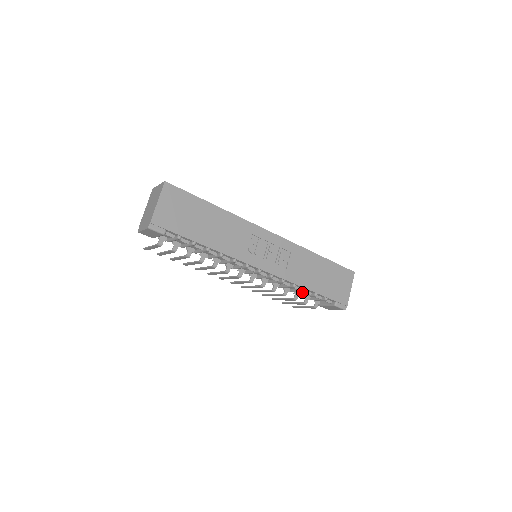
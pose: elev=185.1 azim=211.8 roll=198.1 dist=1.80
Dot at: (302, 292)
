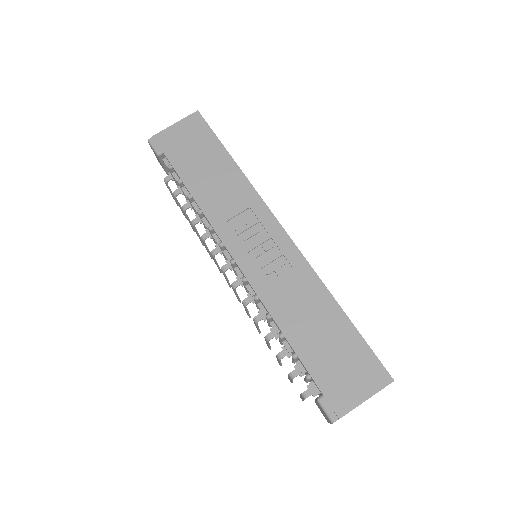
Dot at: (292, 352)
